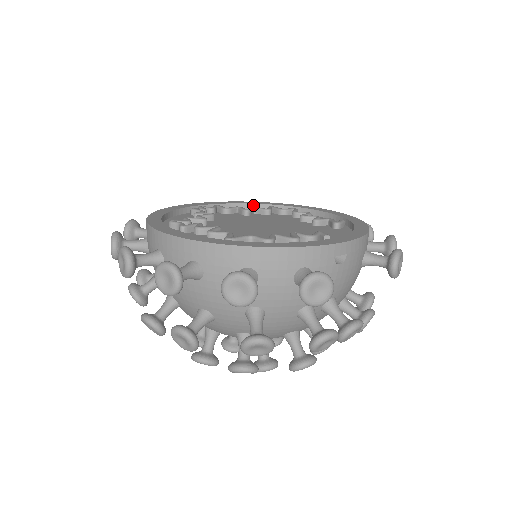
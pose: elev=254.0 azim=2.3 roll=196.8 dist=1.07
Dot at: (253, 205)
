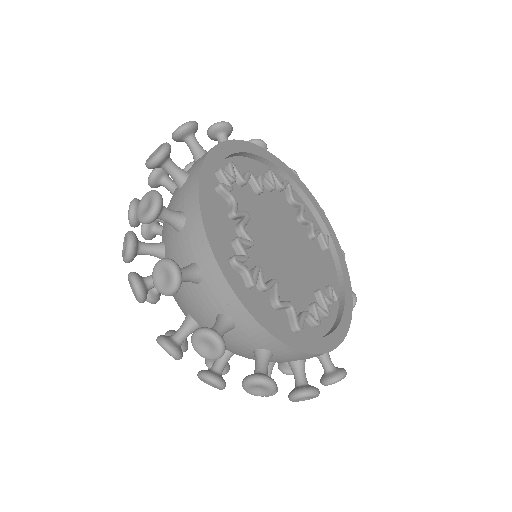
Dot at: (253, 155)
